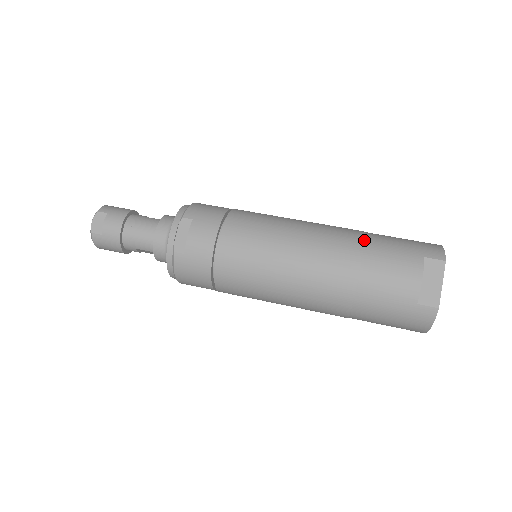
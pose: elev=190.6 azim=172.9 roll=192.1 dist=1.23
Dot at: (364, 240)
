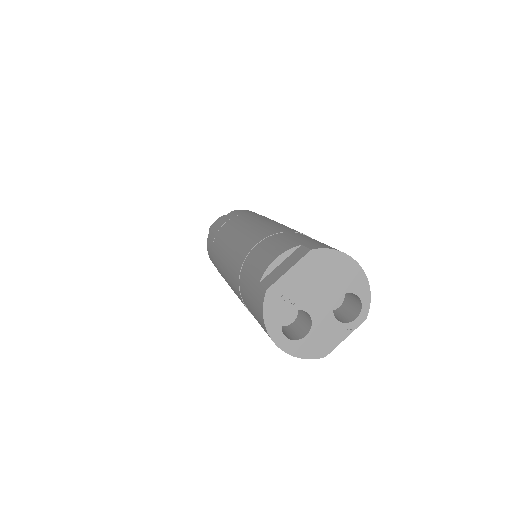
Dot at: (288, 232)
